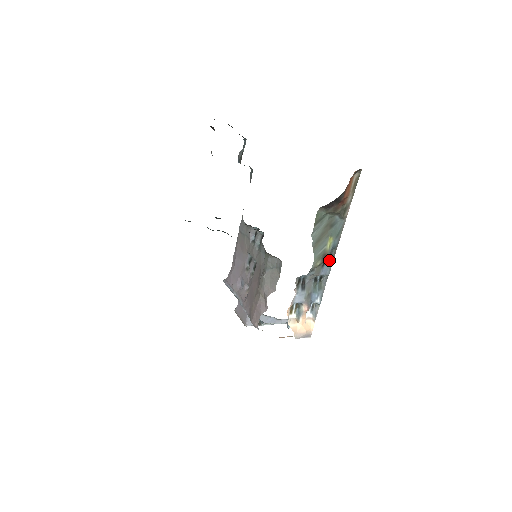
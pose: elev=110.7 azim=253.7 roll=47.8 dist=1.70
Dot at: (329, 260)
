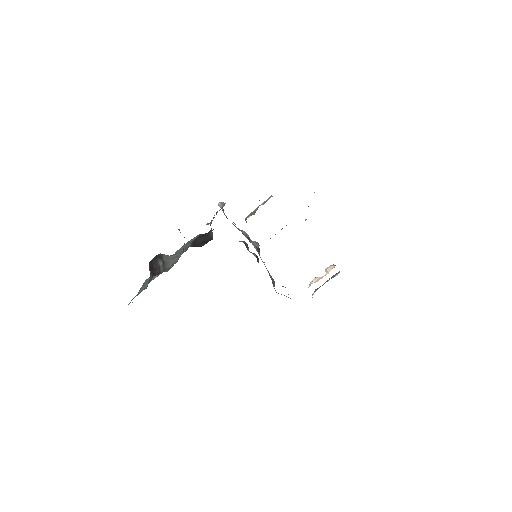
Dot at: occluded
